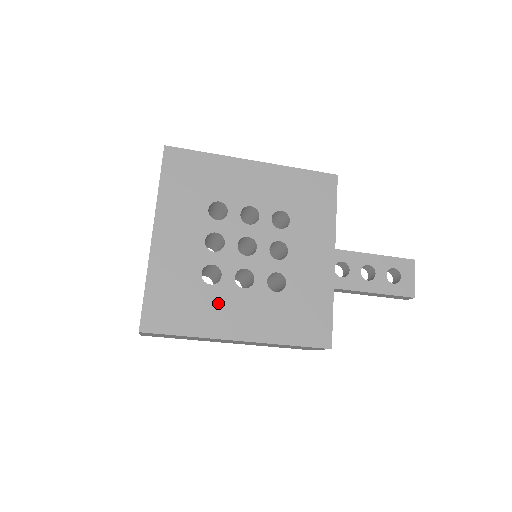
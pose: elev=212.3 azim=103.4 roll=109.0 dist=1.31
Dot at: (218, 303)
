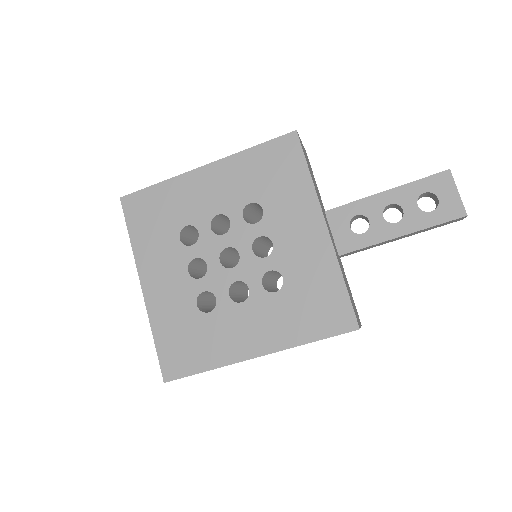
Dot at: (223, 328)
